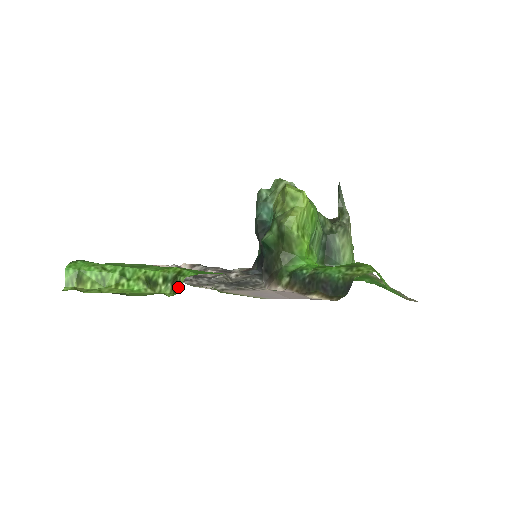
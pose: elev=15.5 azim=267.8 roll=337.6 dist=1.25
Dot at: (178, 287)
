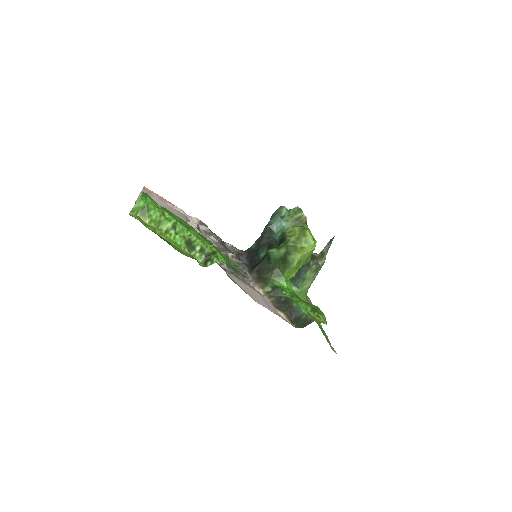
Dot at: (210, 263)
